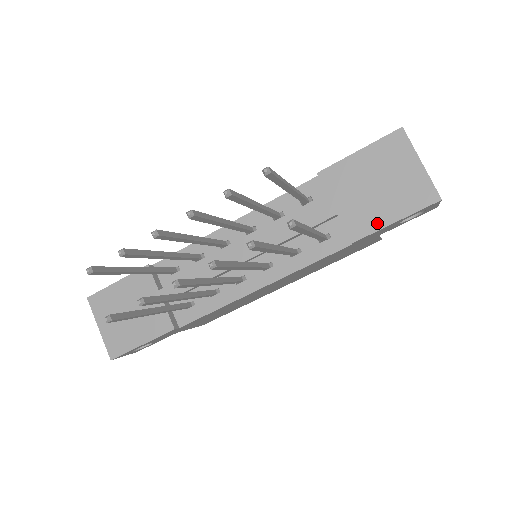
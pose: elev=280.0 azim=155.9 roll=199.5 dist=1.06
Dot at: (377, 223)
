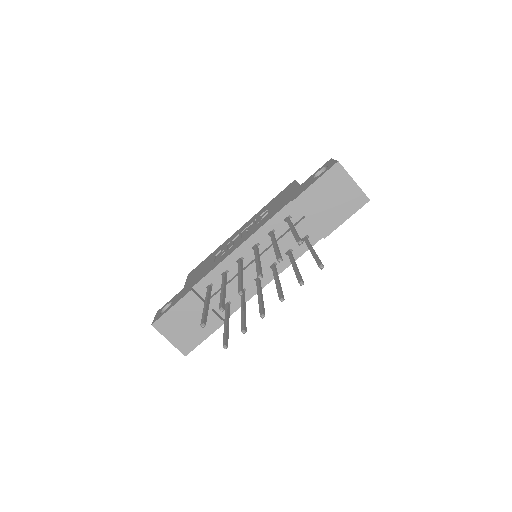
Dot at: (337, 223)
